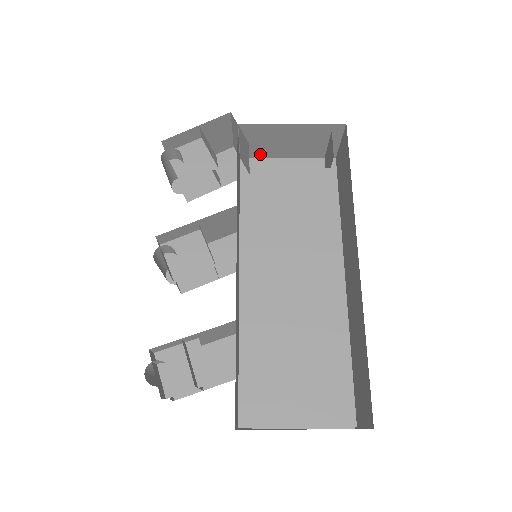
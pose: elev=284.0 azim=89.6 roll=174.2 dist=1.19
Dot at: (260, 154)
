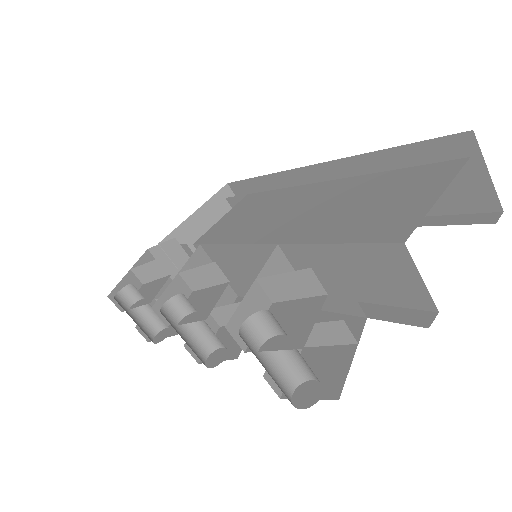
Dot at: occluded
